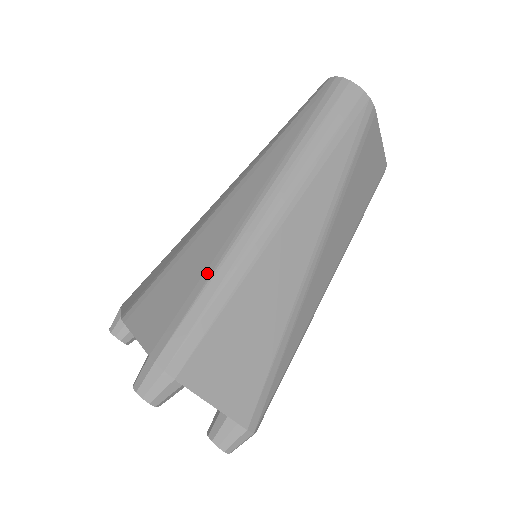
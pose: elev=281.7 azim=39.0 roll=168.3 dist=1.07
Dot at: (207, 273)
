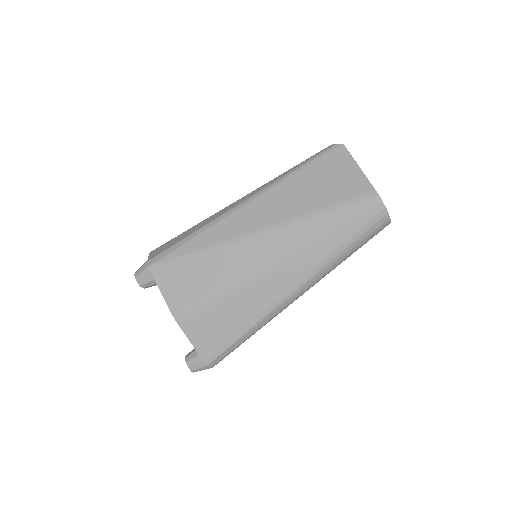
Dot at: (247, 327)
